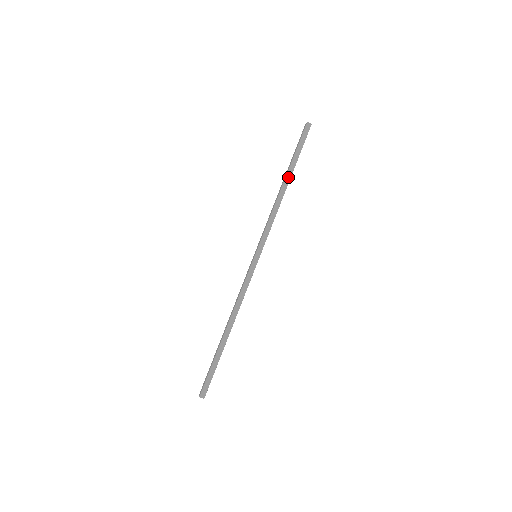
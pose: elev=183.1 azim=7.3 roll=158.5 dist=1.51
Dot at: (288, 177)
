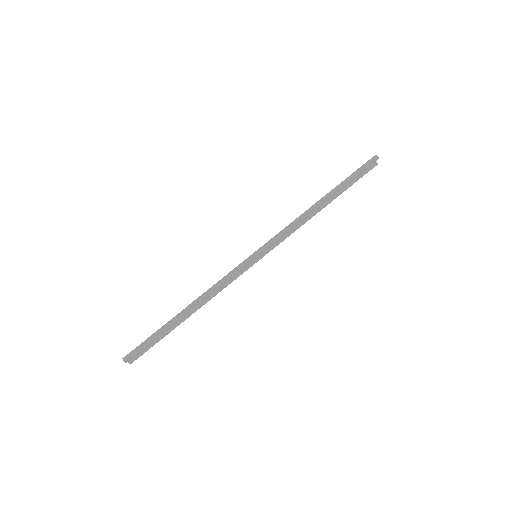
Dot at: (328, 196)
